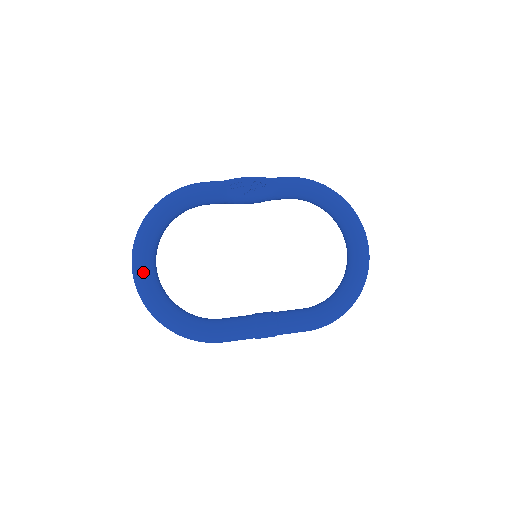
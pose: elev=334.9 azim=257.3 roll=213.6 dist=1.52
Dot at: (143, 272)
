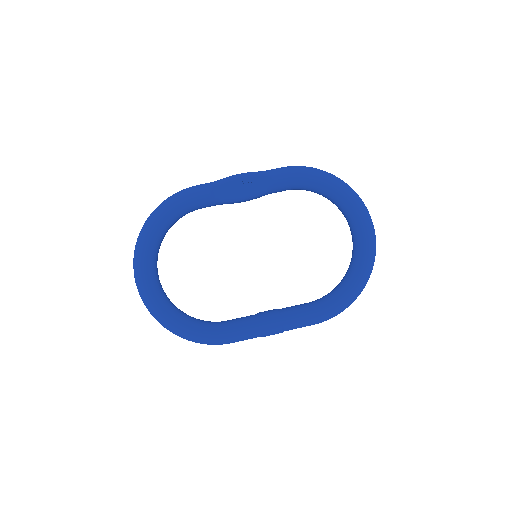
Dot at: (146, 288)
